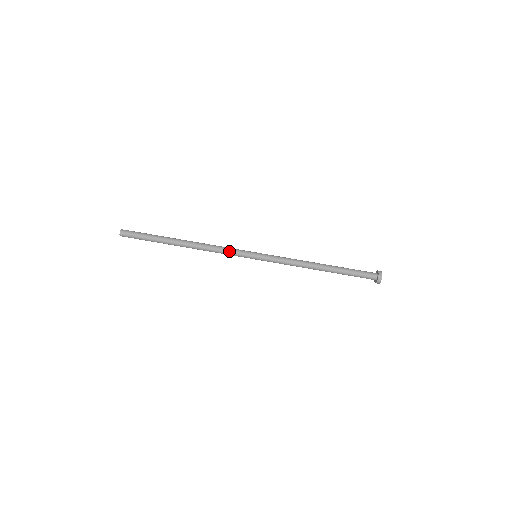
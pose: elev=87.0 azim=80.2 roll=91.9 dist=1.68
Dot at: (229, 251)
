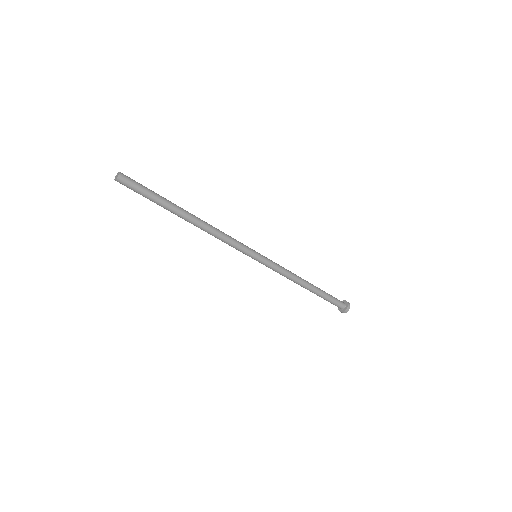
Dot at: (233, 245)
